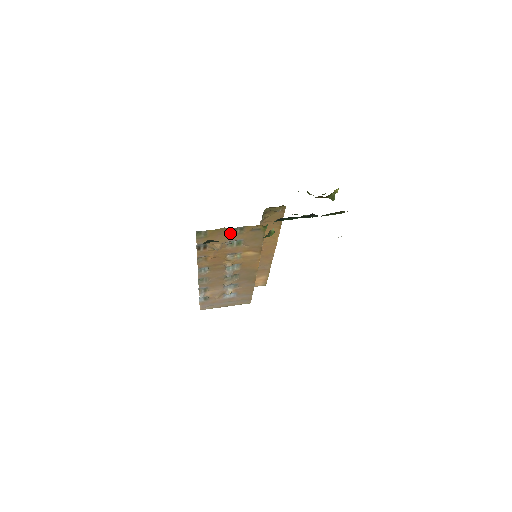
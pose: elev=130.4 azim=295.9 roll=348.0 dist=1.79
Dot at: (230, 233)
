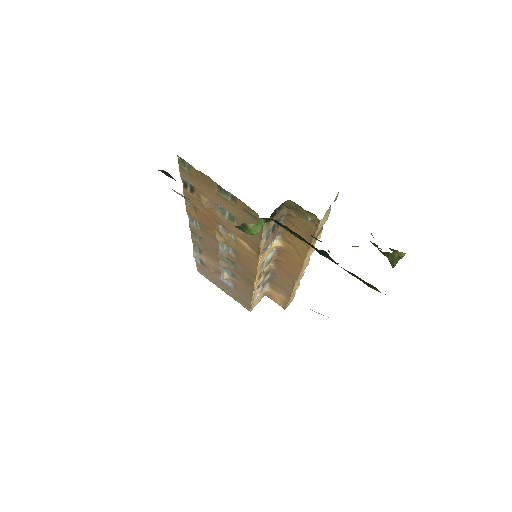
Dot at: (219, 193)
